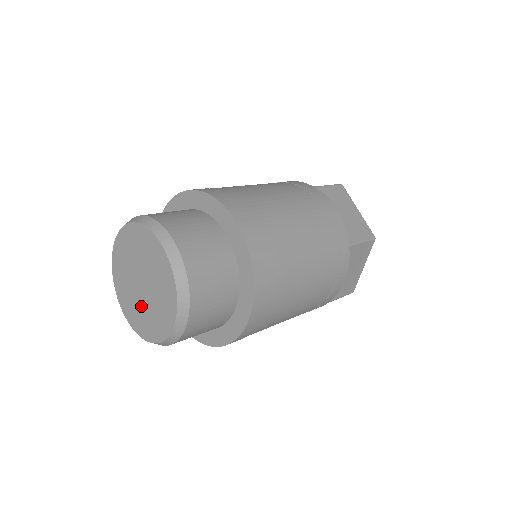
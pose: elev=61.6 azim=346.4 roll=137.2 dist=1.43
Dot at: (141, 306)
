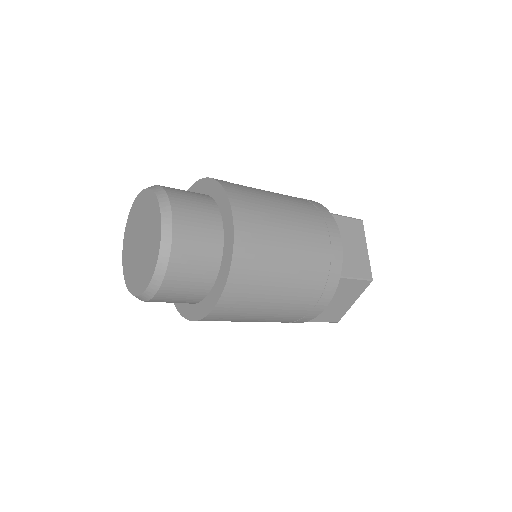
Dot at: (134, 261)
